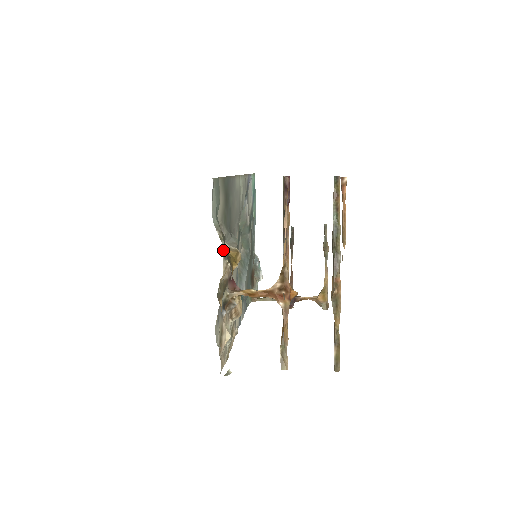
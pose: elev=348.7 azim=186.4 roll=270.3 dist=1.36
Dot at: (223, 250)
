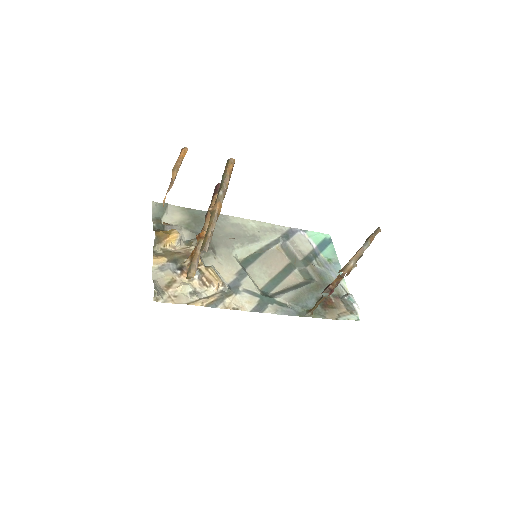
Dot at: (154, 227)
